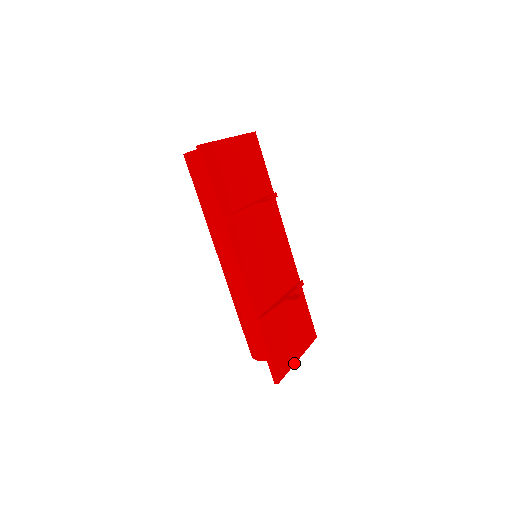
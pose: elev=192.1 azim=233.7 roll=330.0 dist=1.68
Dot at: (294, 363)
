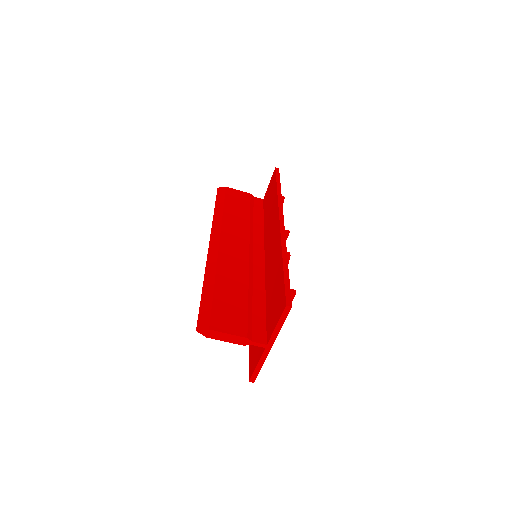
Dot at: (276, 337)
